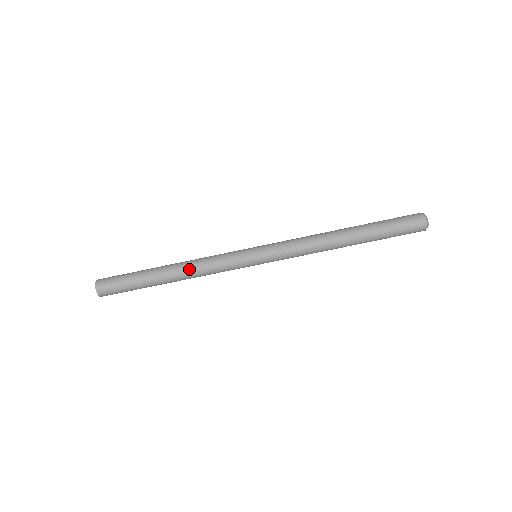
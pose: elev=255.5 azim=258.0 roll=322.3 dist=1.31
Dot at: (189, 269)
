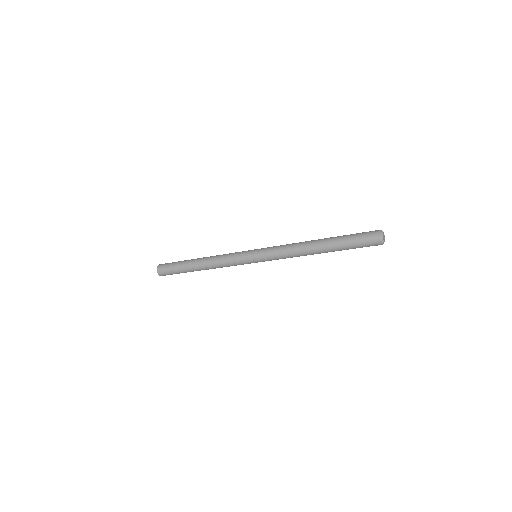
Dot at: (211, 262)
